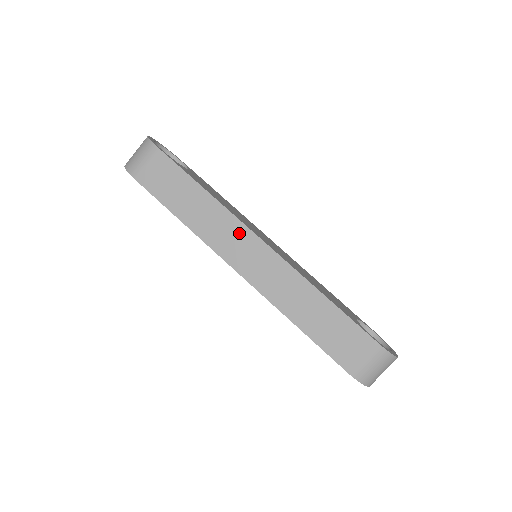
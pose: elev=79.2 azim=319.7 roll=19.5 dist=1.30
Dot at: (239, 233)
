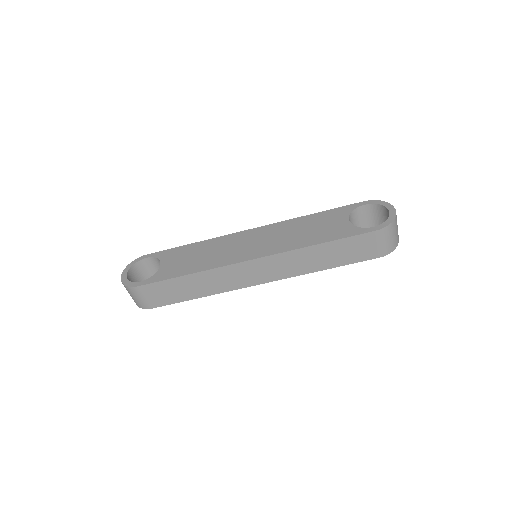
Dot at: (235, 271)
